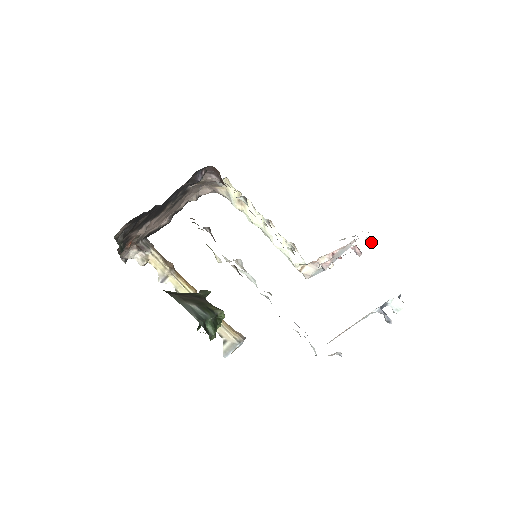
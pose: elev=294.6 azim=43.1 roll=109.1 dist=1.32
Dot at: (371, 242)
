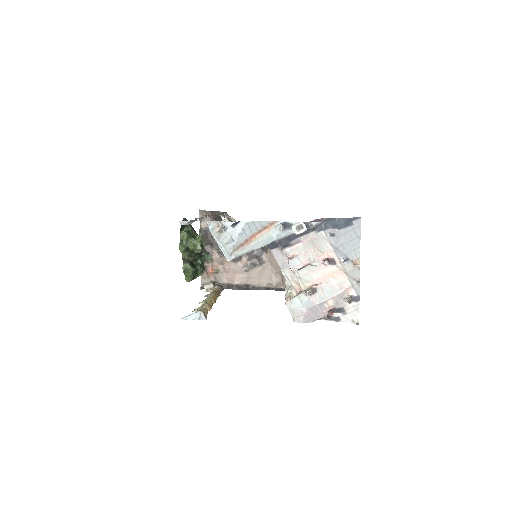
Dot at: (328, 234)
